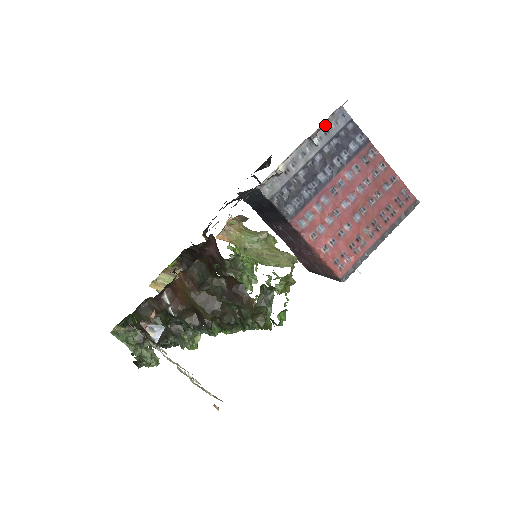
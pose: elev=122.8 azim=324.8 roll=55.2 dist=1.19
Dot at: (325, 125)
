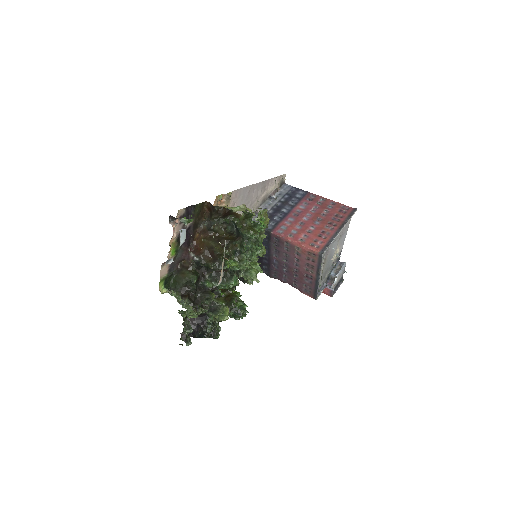
Dot at: (278, 192)
